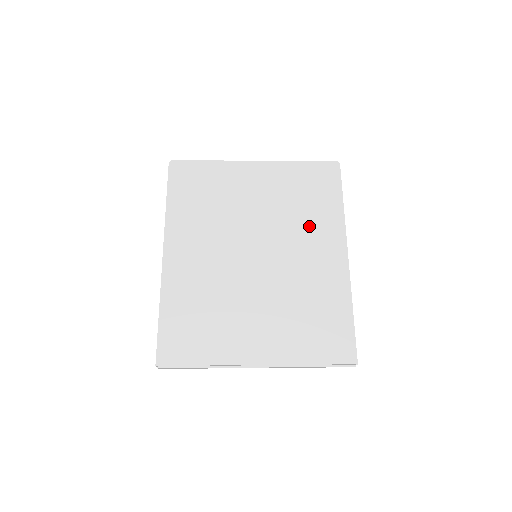
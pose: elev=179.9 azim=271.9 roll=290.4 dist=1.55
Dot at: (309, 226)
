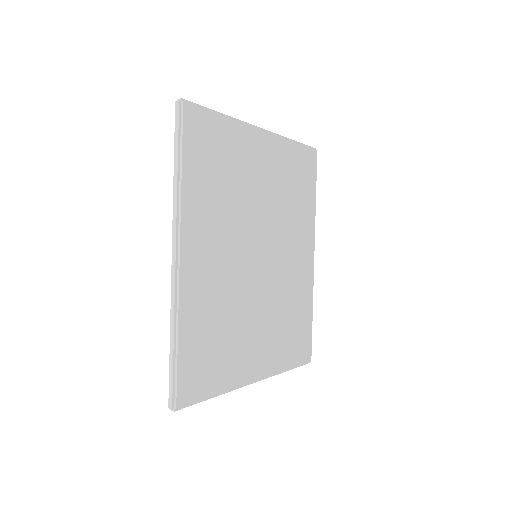
Dot at: (296, 223)
